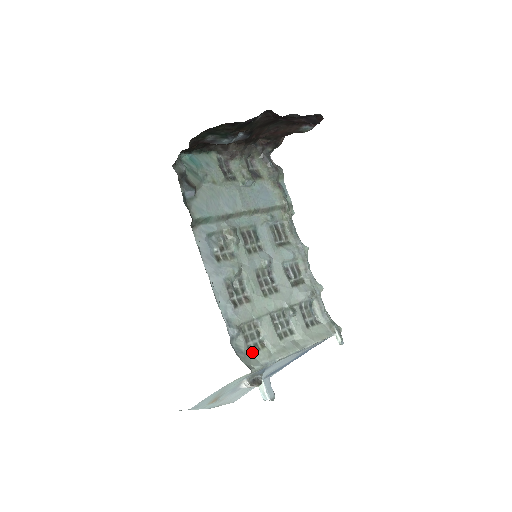
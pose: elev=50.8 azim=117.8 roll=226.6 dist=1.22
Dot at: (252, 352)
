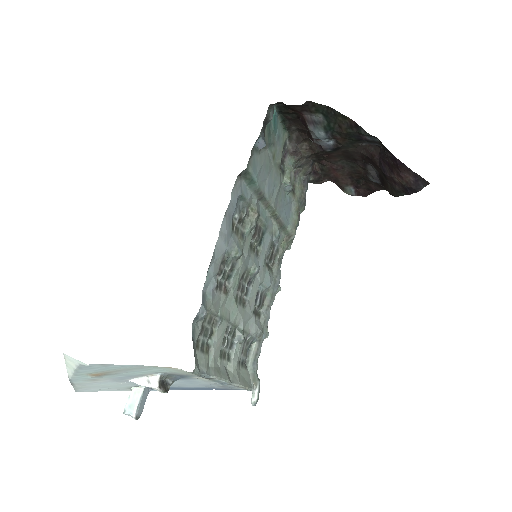
Dot at: (197, 349)
